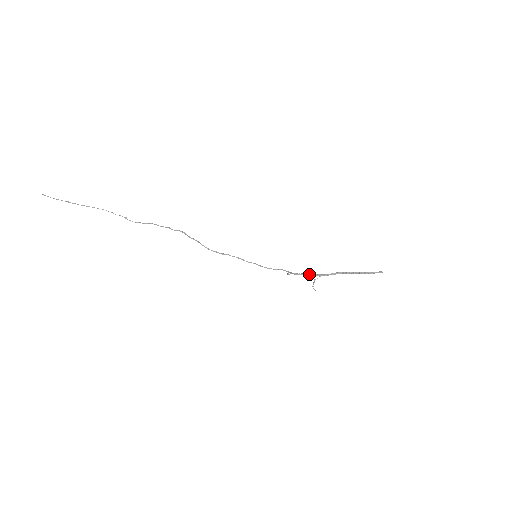
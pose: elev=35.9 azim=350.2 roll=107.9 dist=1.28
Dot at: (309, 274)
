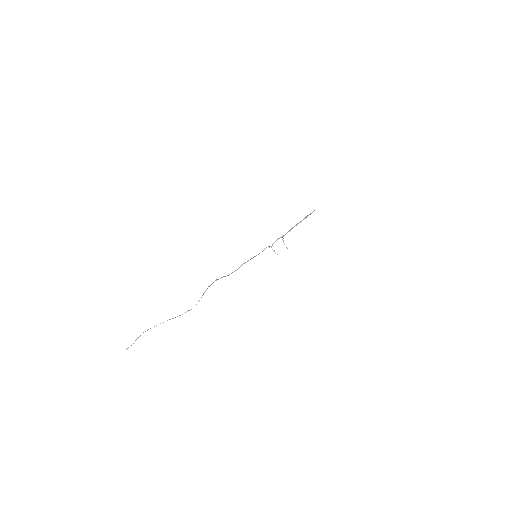
Dot at: occluded
